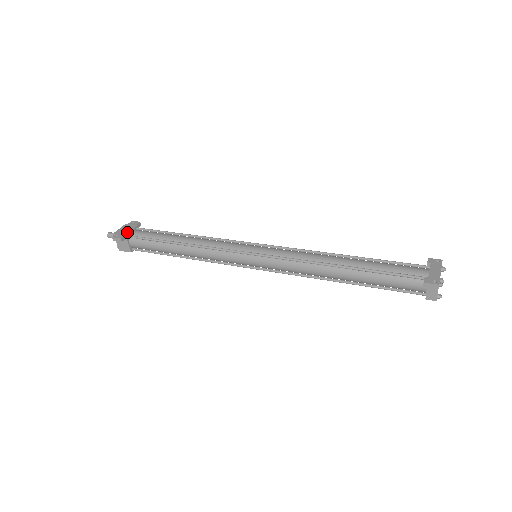
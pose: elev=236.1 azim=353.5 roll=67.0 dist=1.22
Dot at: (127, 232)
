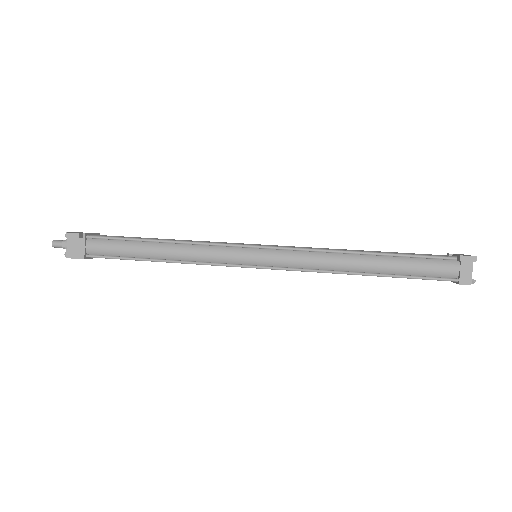
Dot at: (86, 233)
